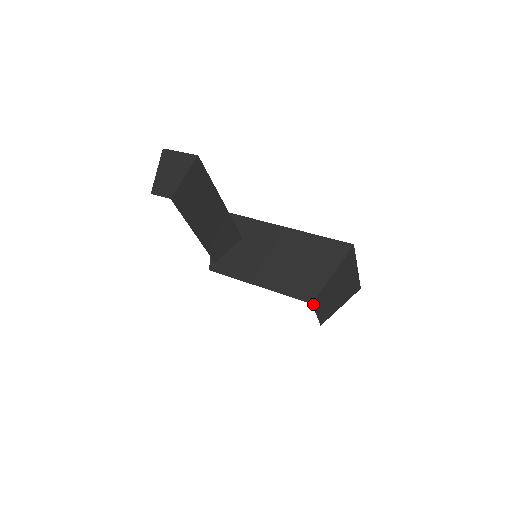
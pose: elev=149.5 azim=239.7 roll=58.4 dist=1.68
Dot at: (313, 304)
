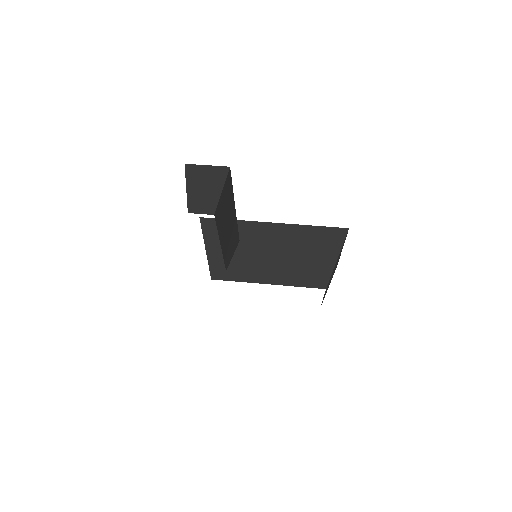
Dot at: occluded
